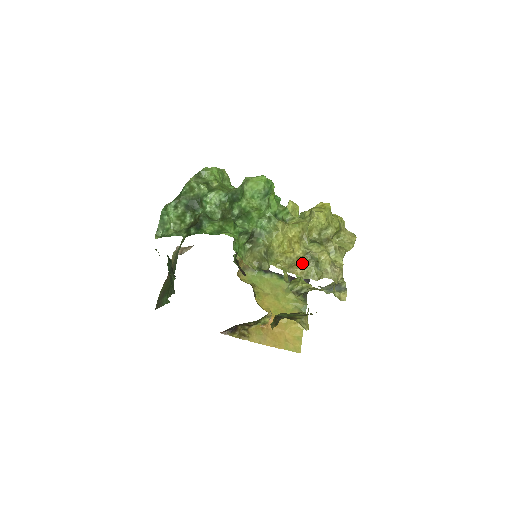
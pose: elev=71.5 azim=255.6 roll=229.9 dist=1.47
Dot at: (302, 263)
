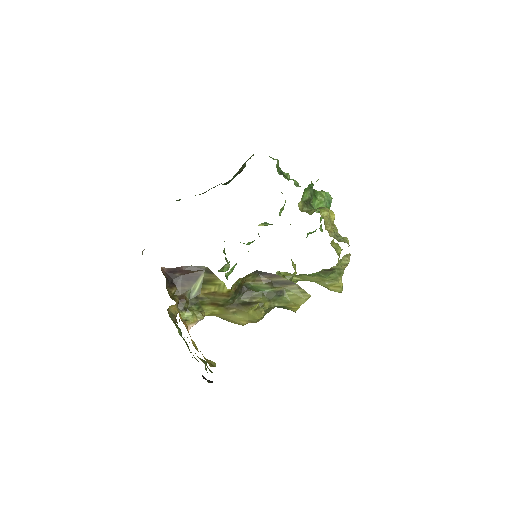
Dot at: (332, 231)
